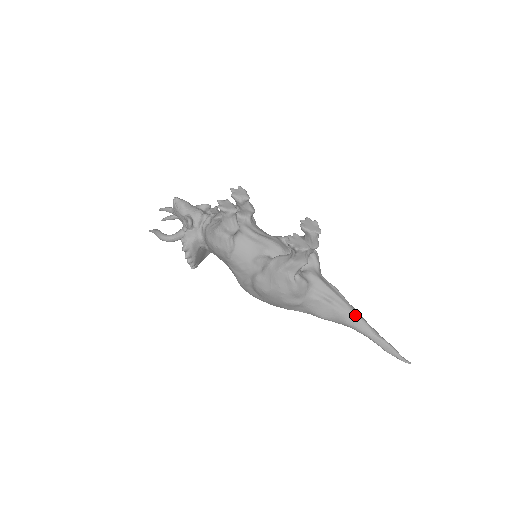
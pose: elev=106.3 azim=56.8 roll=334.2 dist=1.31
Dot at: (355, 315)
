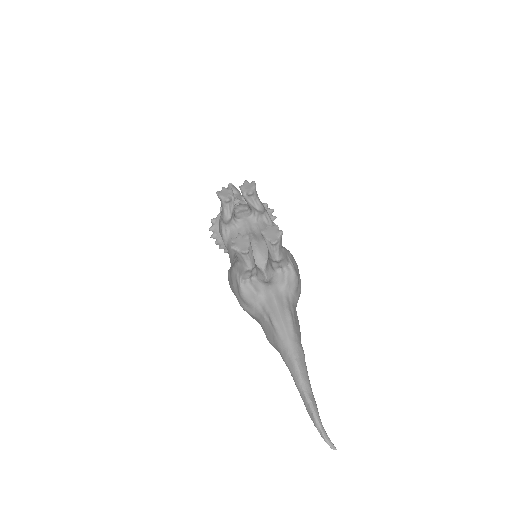
Dot at: (290, 352)
